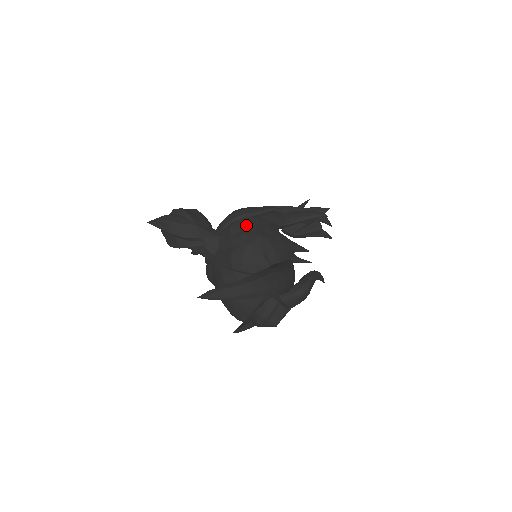
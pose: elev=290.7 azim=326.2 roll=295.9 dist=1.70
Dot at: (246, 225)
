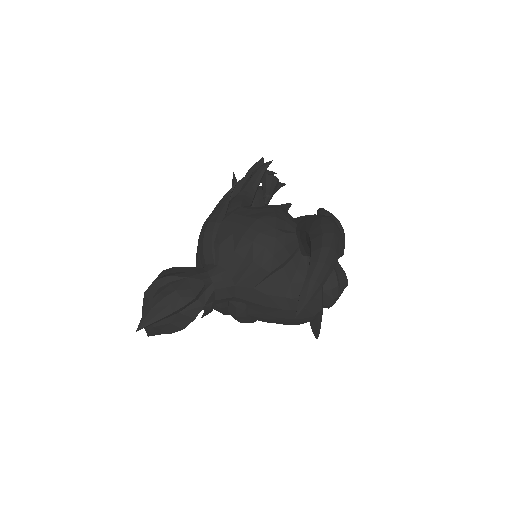
Dot at: (231, 227)
